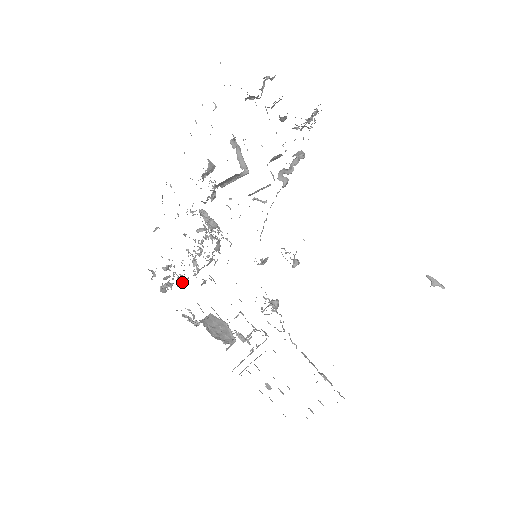
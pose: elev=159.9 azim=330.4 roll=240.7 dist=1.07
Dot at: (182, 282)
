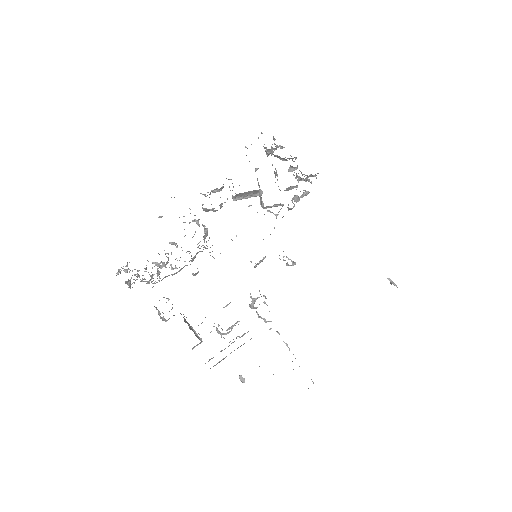
Dot at: (149, 282)
